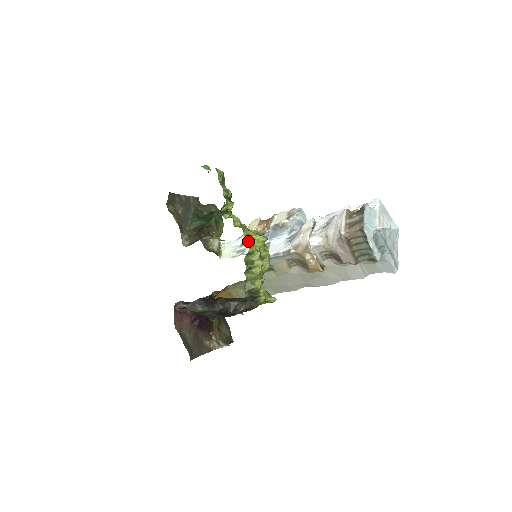
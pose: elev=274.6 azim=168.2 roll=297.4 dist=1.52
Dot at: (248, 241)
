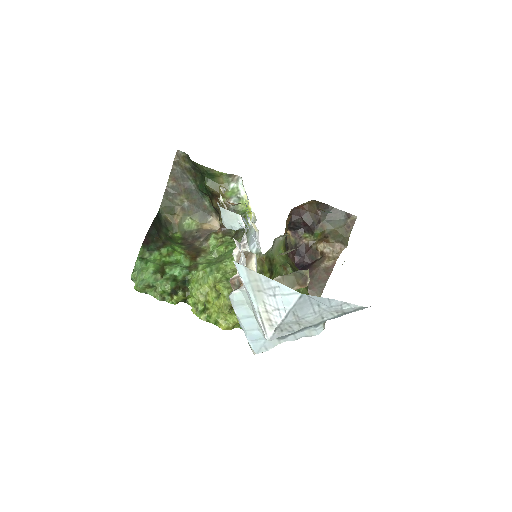
Dot at: occluded
